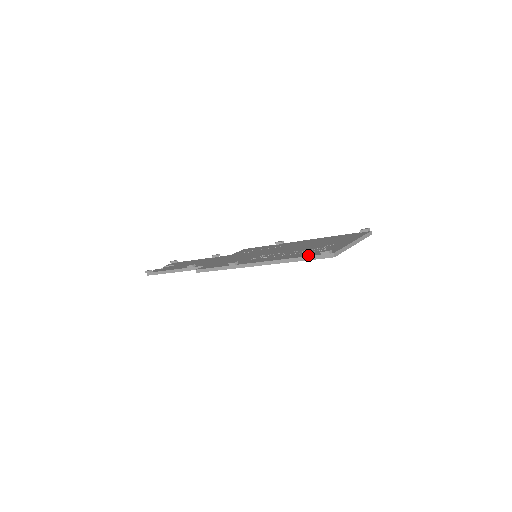
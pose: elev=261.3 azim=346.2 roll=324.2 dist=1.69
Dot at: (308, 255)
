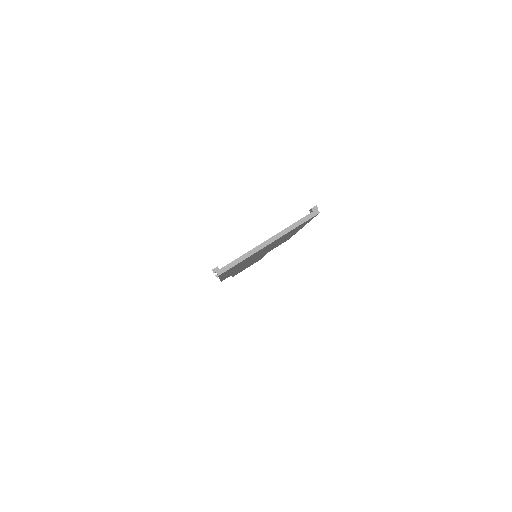
Dot at: occluded
